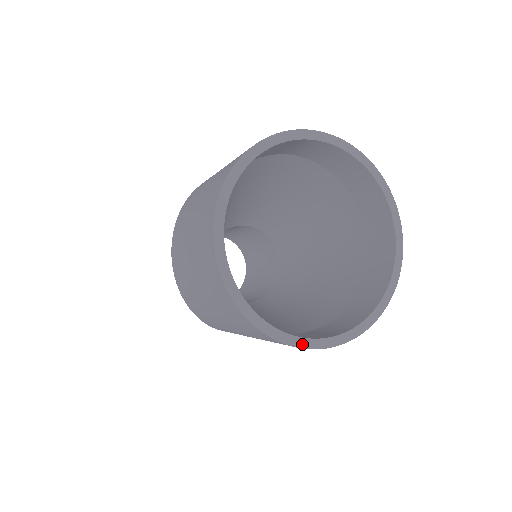
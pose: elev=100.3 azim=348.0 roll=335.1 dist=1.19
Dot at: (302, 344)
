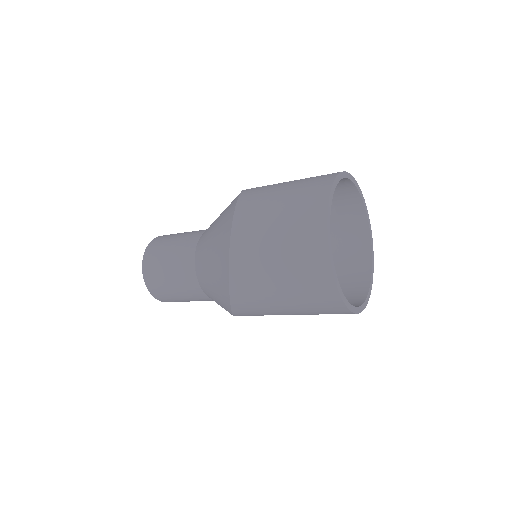
Dot at: (352, 309)
